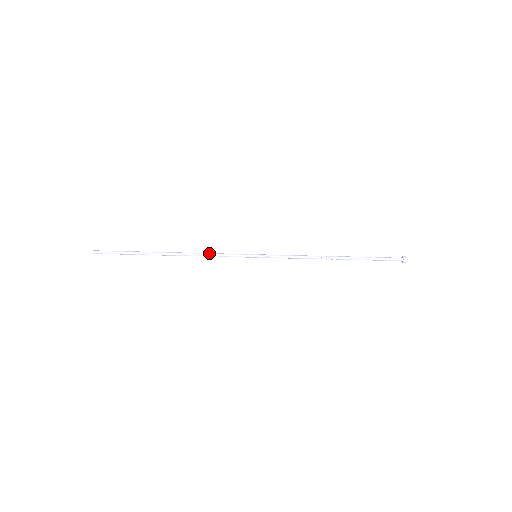
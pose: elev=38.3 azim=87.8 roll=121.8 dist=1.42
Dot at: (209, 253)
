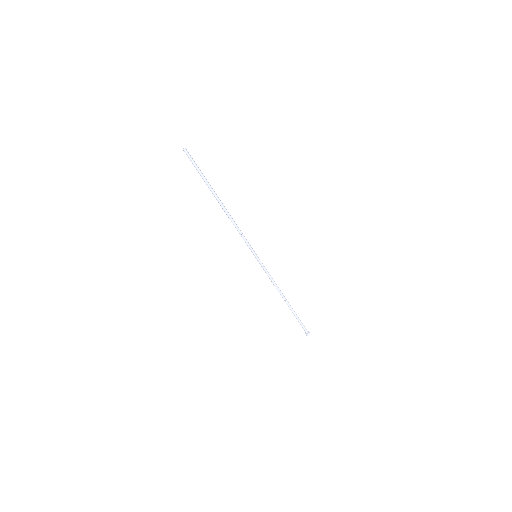
Dot at: (238, 227)
